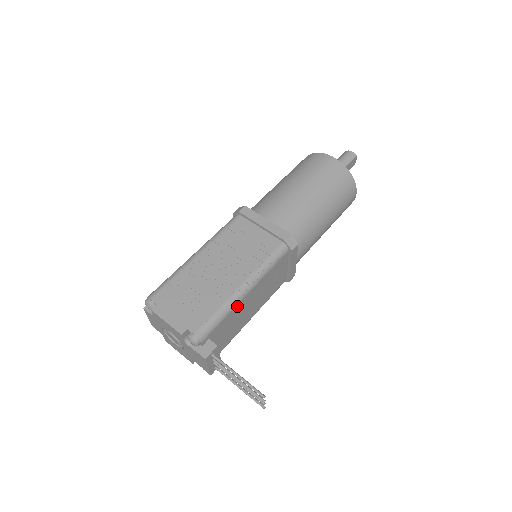
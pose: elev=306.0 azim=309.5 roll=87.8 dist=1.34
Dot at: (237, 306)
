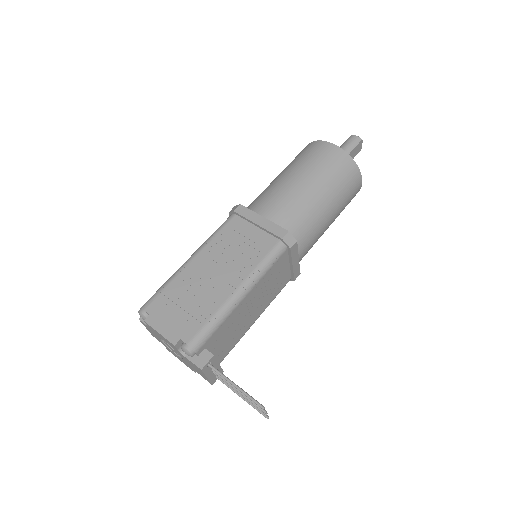
Dot at: (233, 312)
